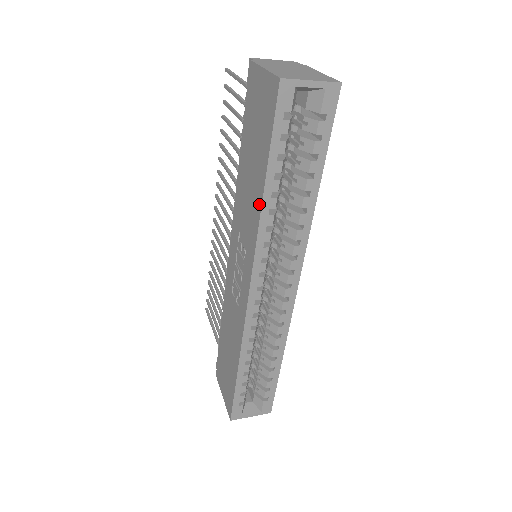
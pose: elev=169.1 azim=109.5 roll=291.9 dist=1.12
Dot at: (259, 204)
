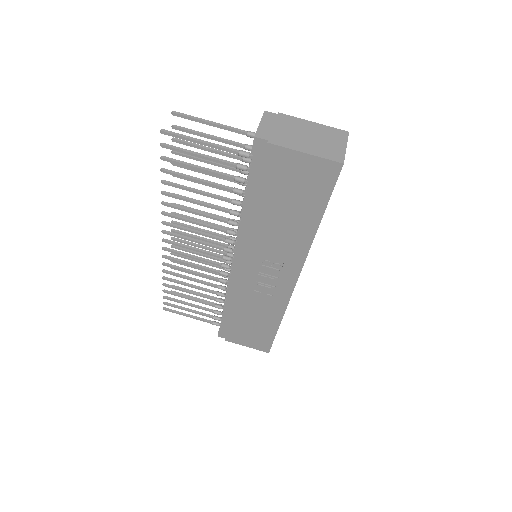
Dot at: (309, 237)
